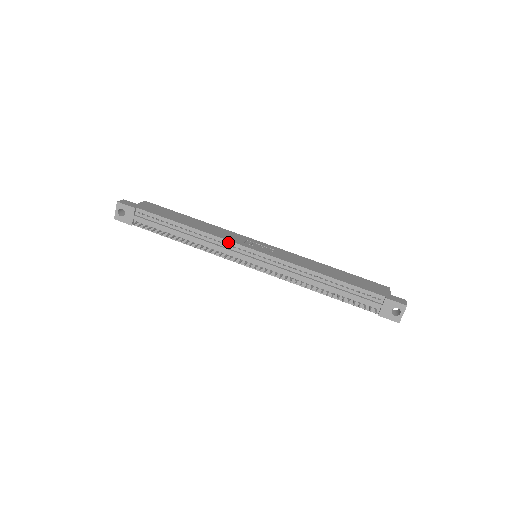
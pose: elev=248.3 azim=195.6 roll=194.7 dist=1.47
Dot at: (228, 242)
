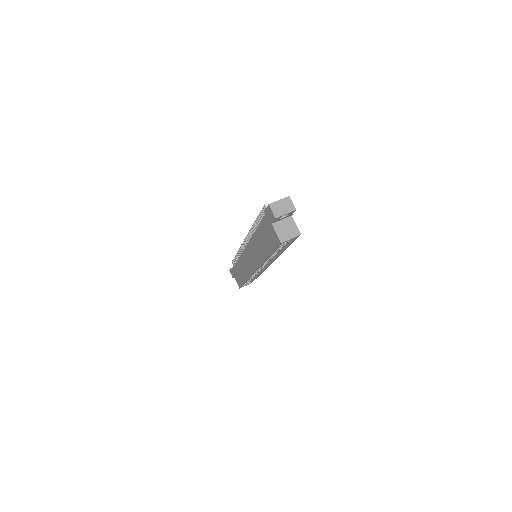
Dot at: occluded
